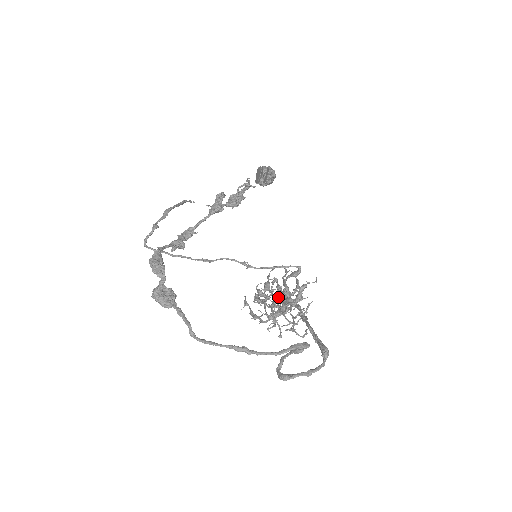
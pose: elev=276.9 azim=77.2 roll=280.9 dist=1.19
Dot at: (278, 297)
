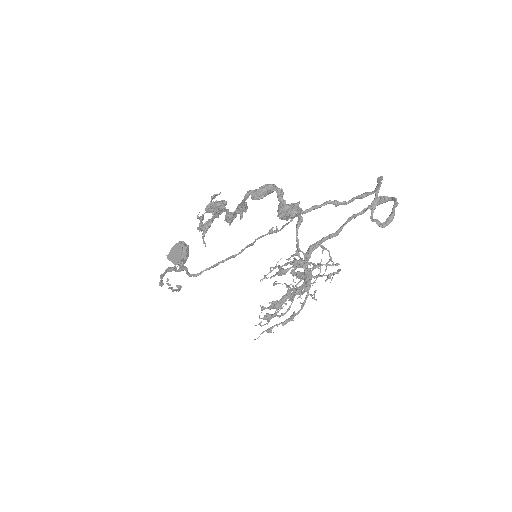
Dot at: occluded
